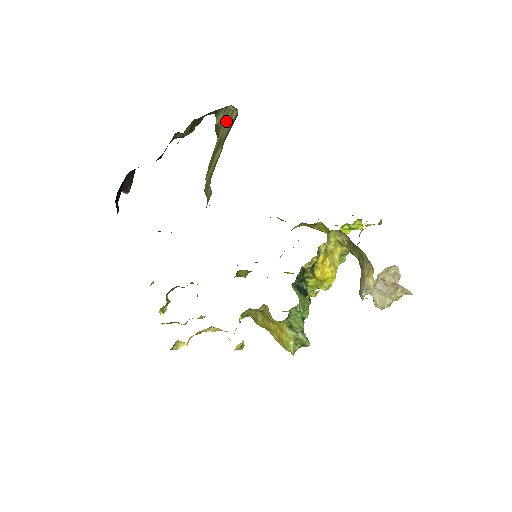
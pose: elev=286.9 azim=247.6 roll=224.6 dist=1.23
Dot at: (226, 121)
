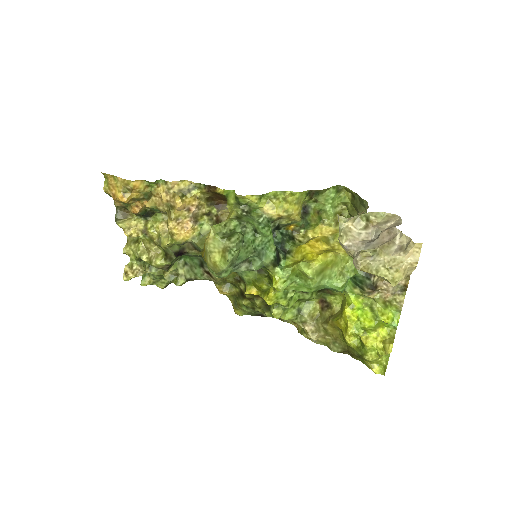
Dot at: occluded
